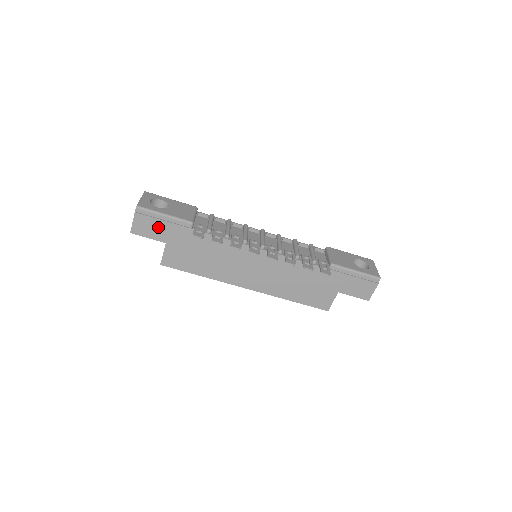
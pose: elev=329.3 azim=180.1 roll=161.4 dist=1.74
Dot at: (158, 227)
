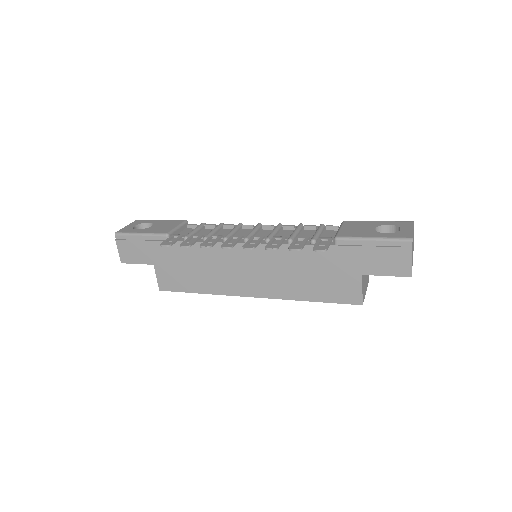
Dot at: (140, 249)
